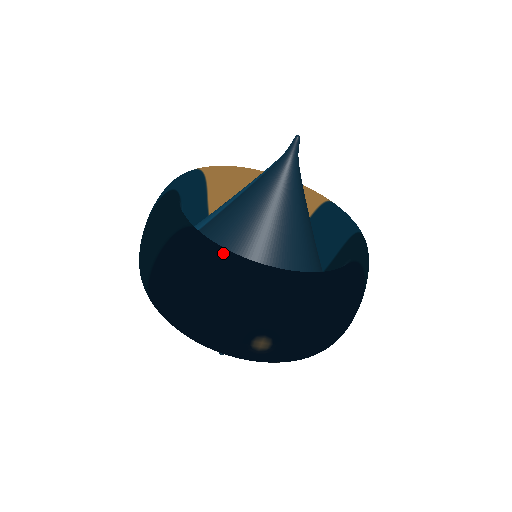
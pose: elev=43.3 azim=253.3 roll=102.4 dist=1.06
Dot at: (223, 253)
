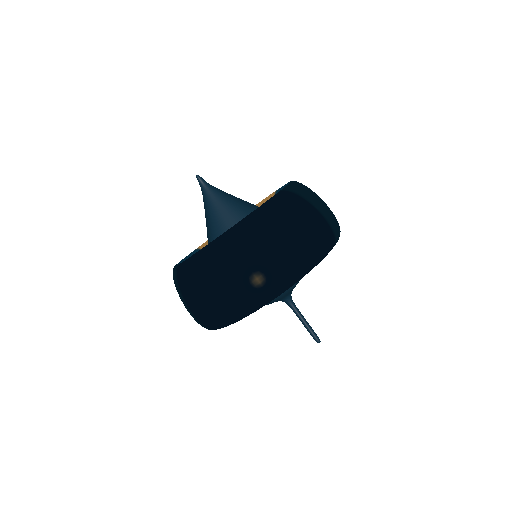
Dot at: (194, 256)
